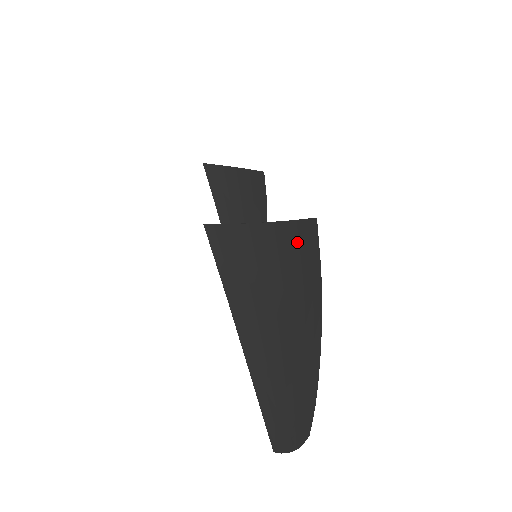
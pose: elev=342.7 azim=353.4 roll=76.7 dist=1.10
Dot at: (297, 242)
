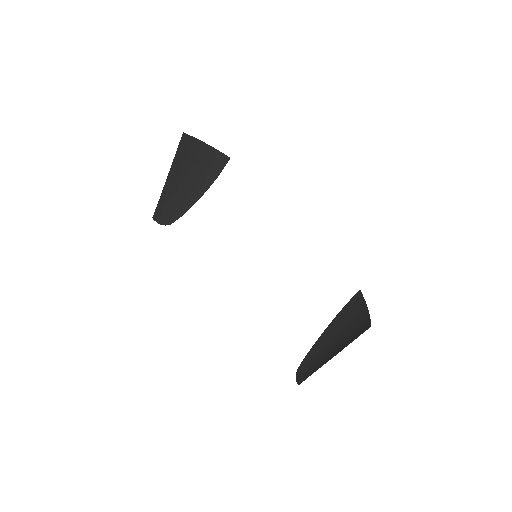
Dot at: (358, 307)
